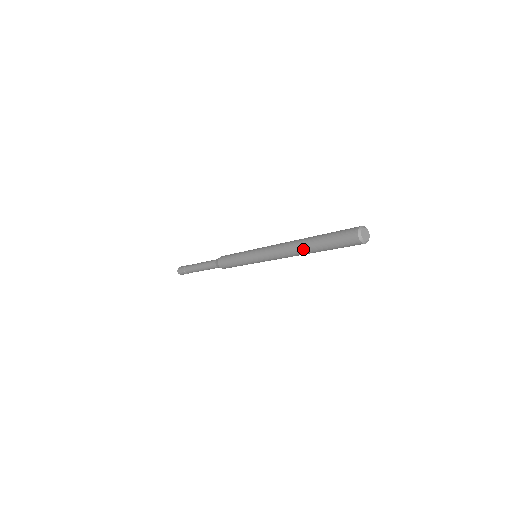
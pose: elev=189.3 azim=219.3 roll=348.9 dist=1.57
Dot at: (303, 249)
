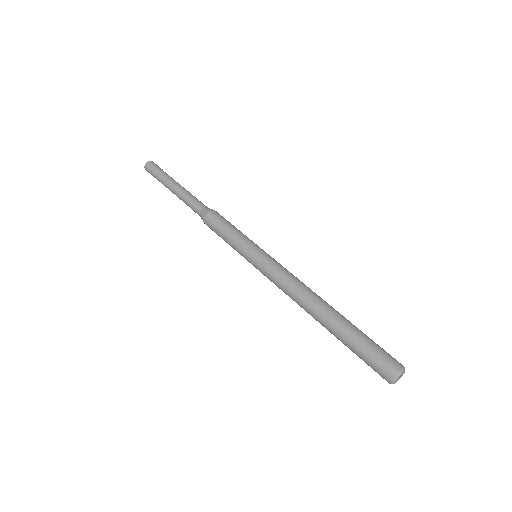
Dot at: (320, 319)
